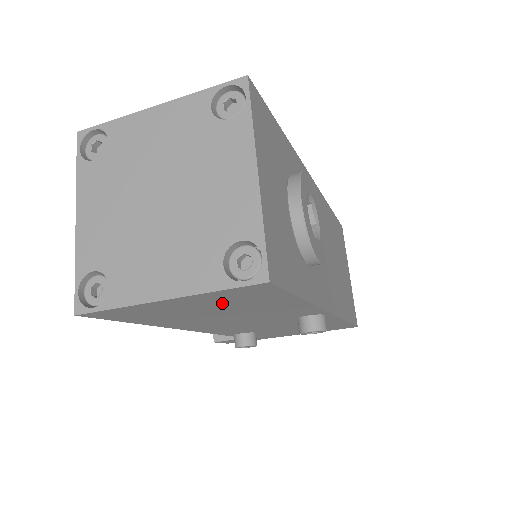
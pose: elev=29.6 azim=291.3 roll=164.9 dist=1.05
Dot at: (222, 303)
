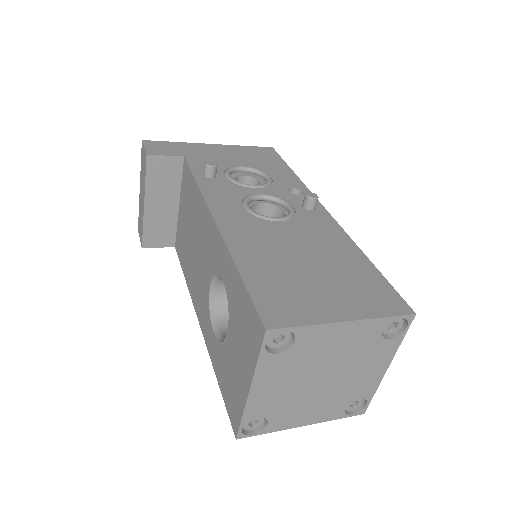
Dot at: occluded
